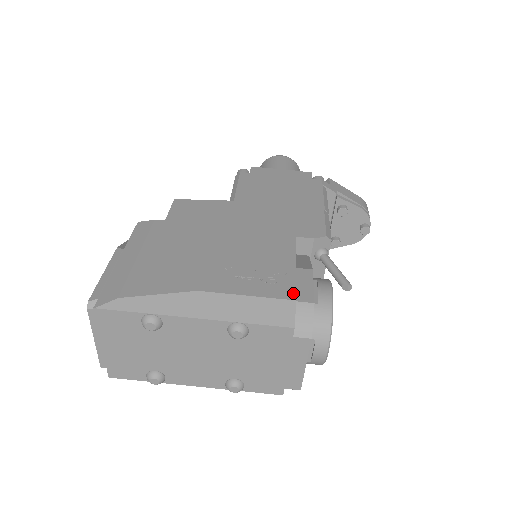
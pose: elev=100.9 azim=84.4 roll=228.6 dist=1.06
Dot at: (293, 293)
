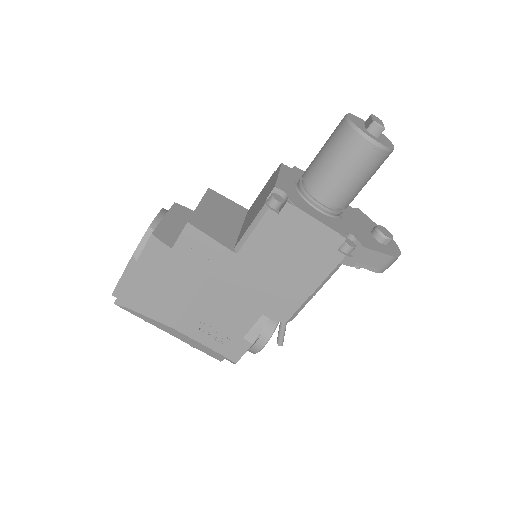
Dot at: (228, 353)
